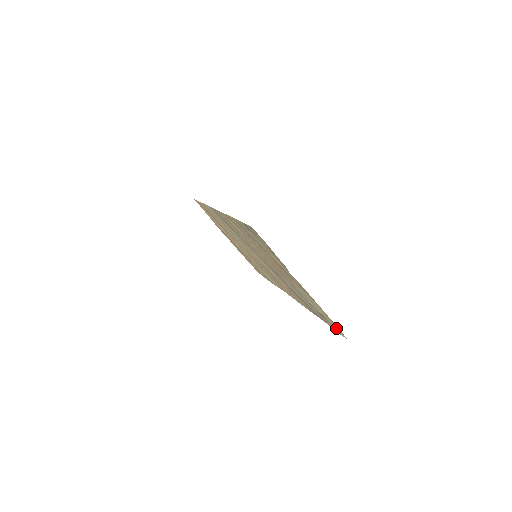
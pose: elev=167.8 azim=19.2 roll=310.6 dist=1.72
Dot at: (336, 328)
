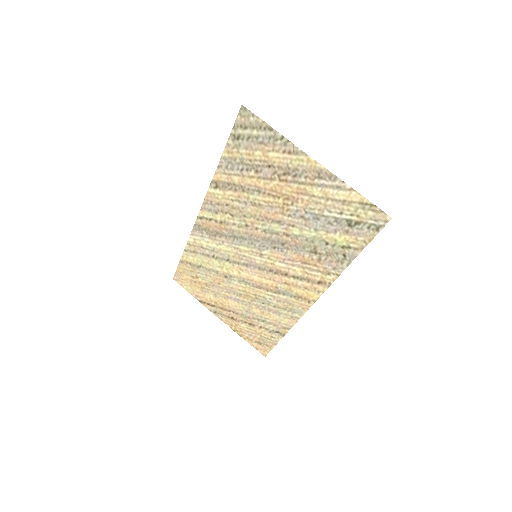
Dot at: (374, 218)
